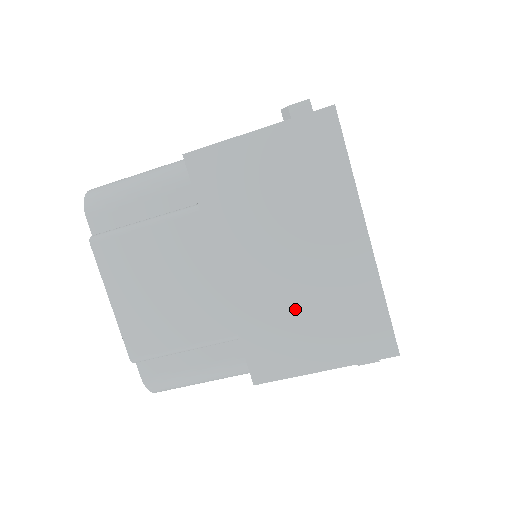
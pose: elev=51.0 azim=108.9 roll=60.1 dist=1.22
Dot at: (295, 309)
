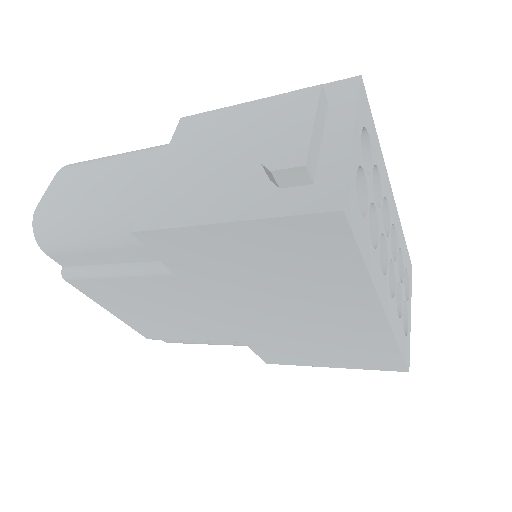
Dot at: (300, 339)
